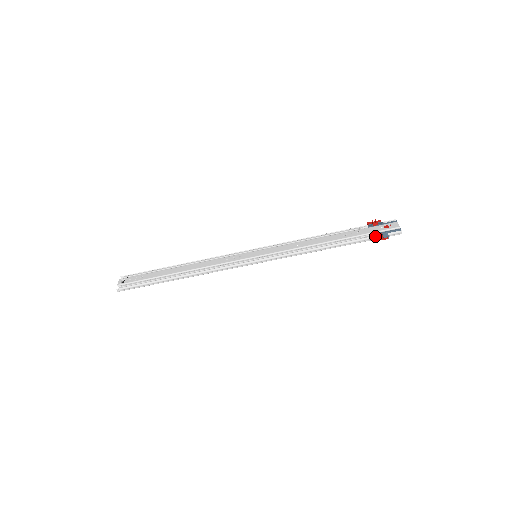
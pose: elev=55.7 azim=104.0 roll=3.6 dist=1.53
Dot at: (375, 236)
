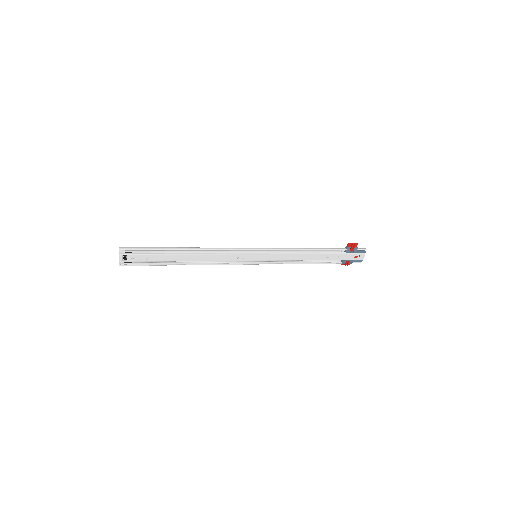
Dot at: (344, 263)
